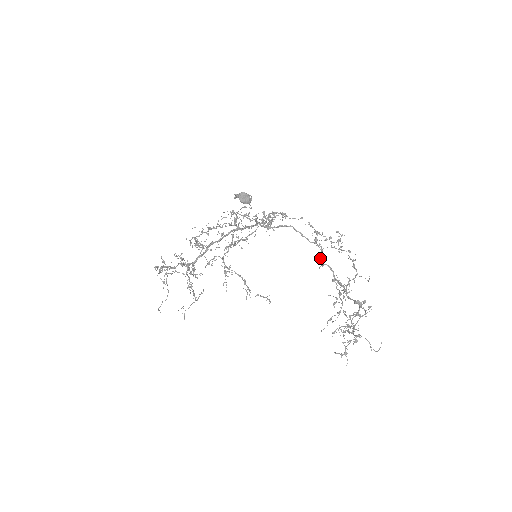
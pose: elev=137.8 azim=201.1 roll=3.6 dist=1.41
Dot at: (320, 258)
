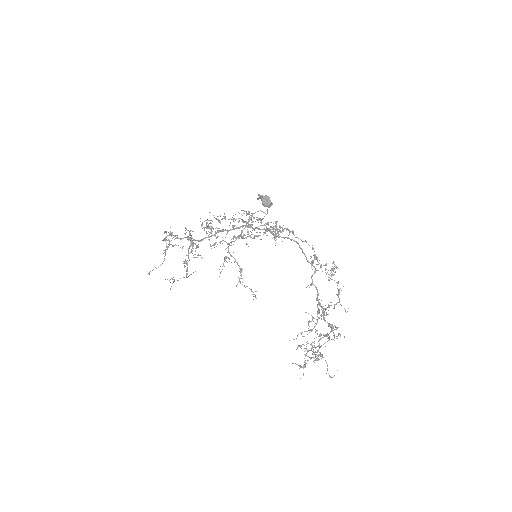
Dot at: (311, 278)
